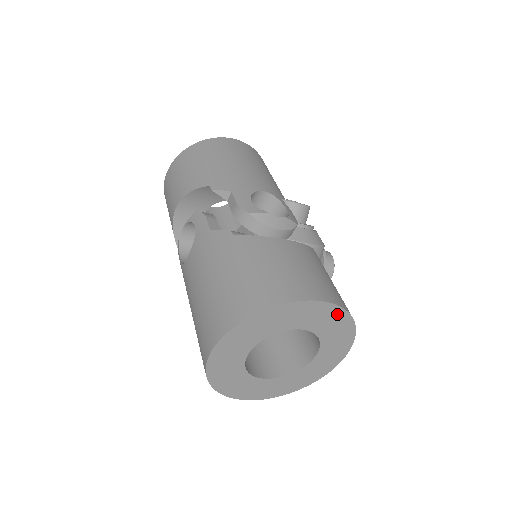
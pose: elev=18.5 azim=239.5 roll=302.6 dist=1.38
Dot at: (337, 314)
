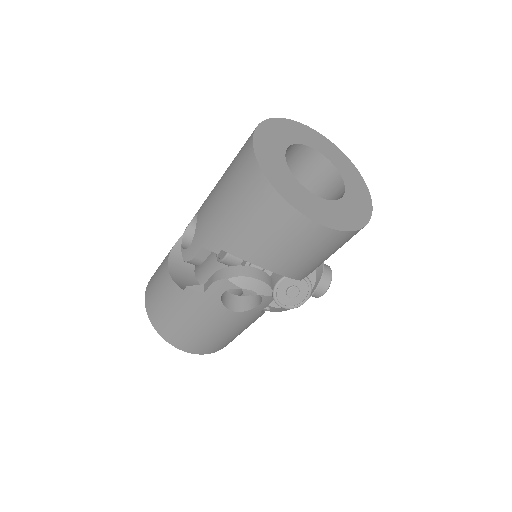
Dot at: (330, 145)
